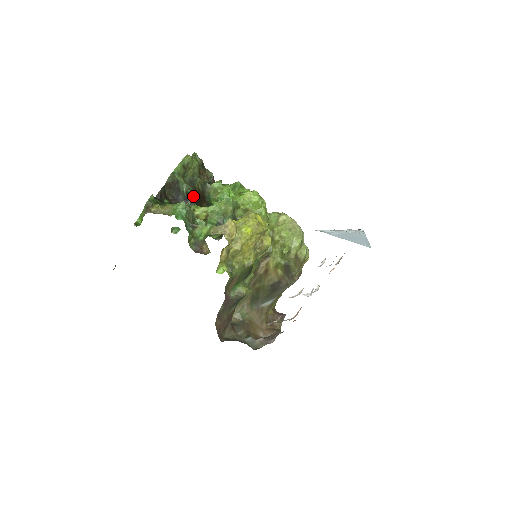
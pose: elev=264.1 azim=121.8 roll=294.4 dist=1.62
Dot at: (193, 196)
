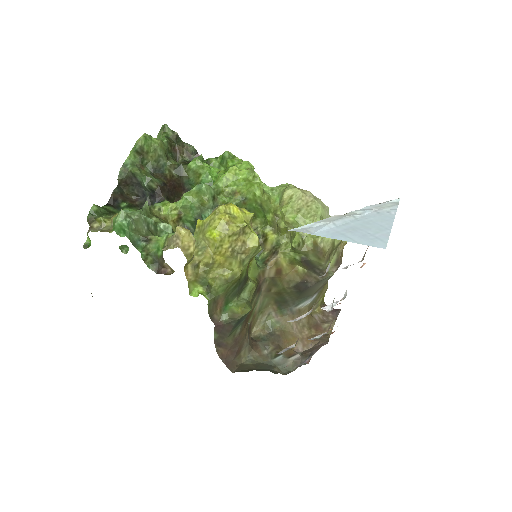
Dot at: (160, 189)
